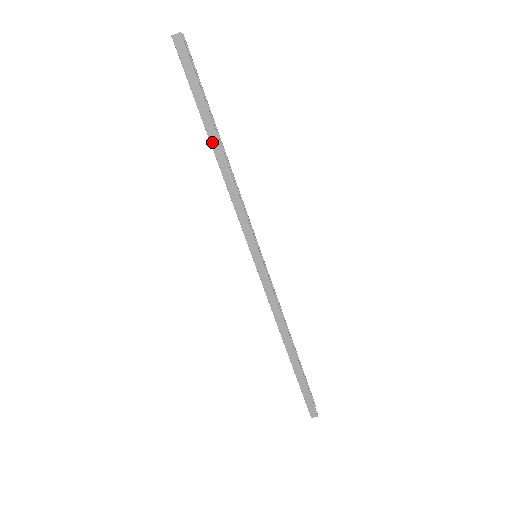
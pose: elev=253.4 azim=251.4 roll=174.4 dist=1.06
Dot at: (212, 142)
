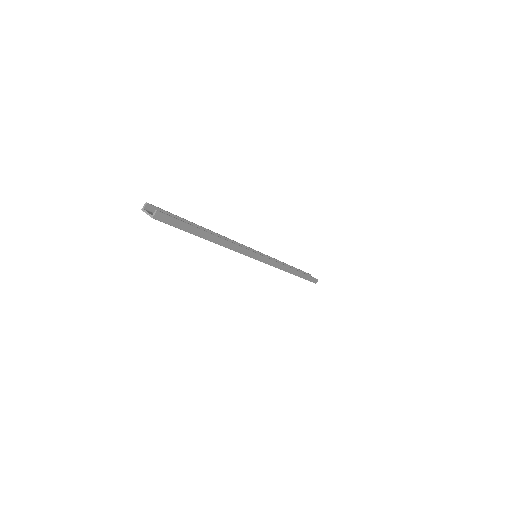
Dot at: (209, 239)
